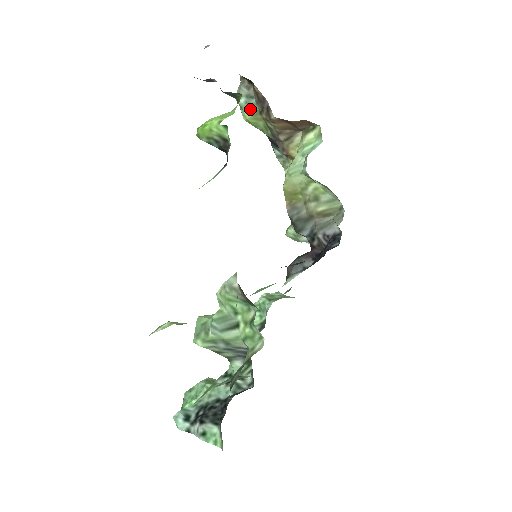
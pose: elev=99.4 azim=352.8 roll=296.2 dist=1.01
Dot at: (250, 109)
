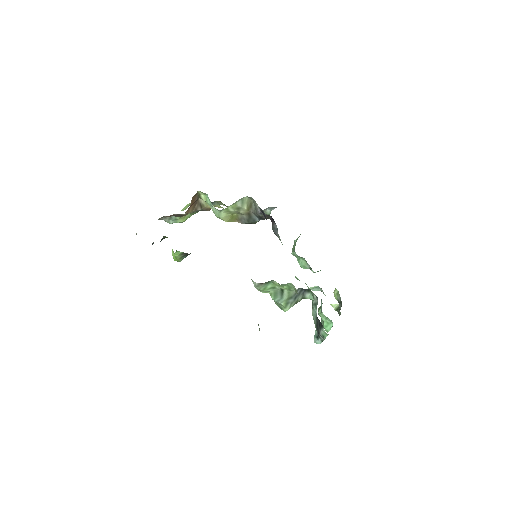
Dot at: (177, 220)
